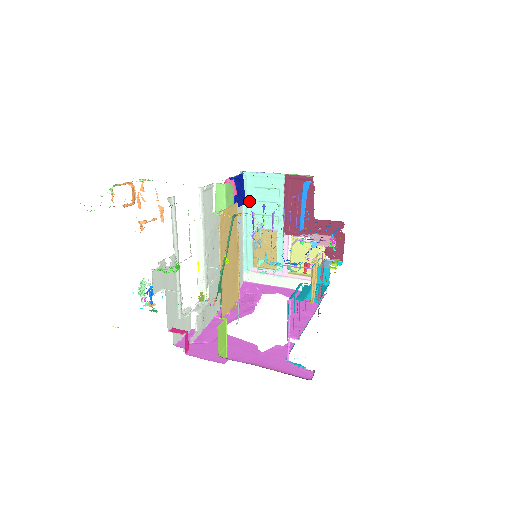
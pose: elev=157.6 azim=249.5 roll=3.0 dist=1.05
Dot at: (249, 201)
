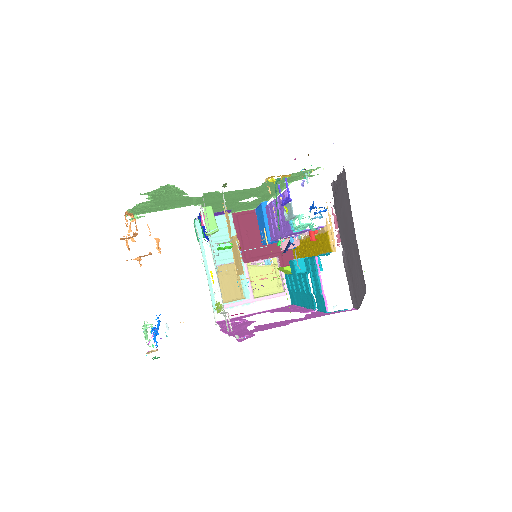
Dot at: occluded
